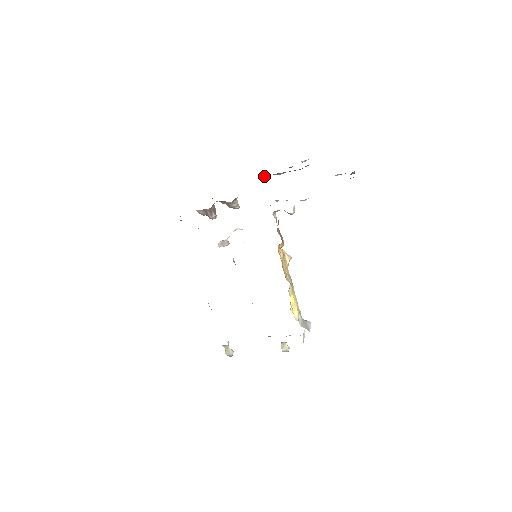
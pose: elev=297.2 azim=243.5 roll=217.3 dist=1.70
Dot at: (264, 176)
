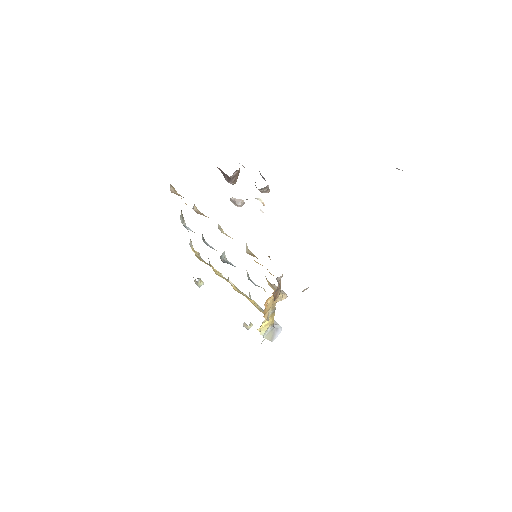
Dot at: occluded
